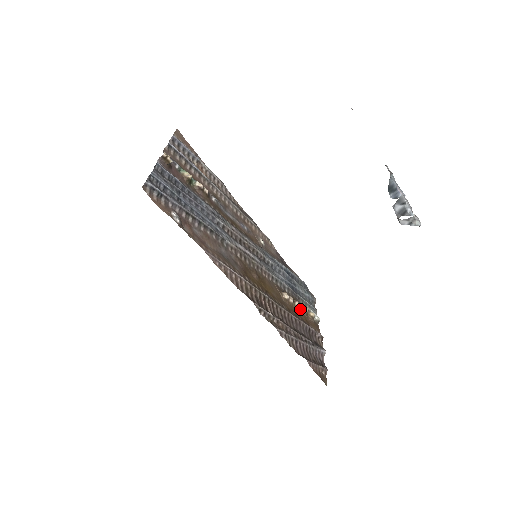
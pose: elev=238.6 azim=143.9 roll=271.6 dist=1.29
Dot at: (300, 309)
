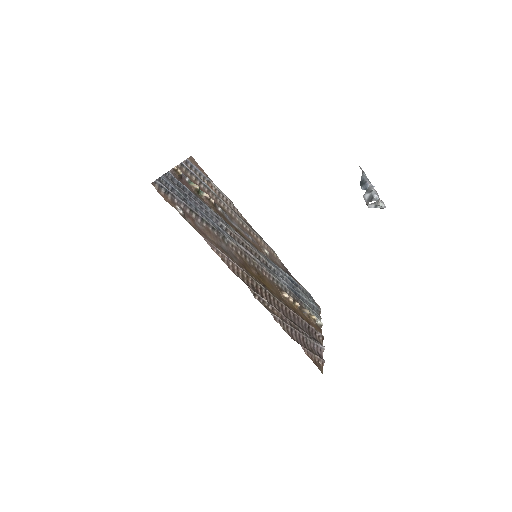
Dot at: (301, 310)
